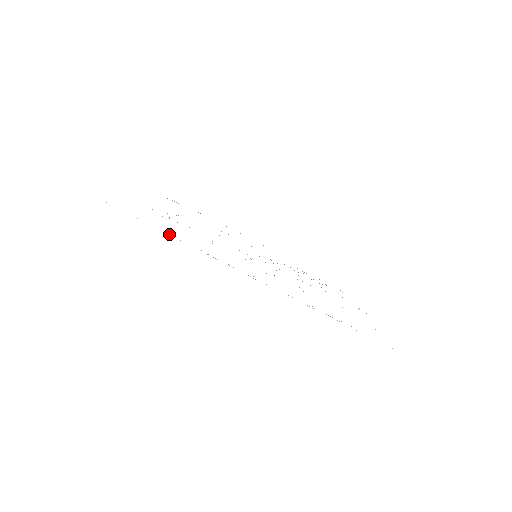
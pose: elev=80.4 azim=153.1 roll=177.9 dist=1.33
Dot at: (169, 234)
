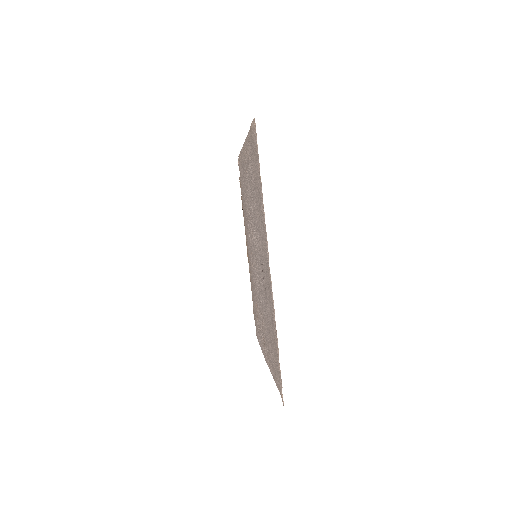
Dot at: (261, 182)
